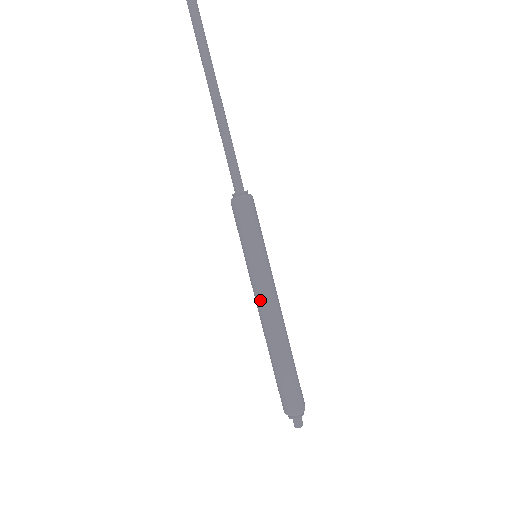
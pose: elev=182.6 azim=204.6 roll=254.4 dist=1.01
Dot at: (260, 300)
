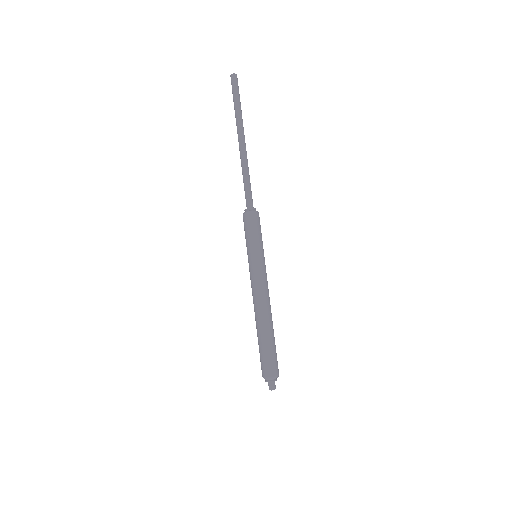
Dot at: (263, 287)
